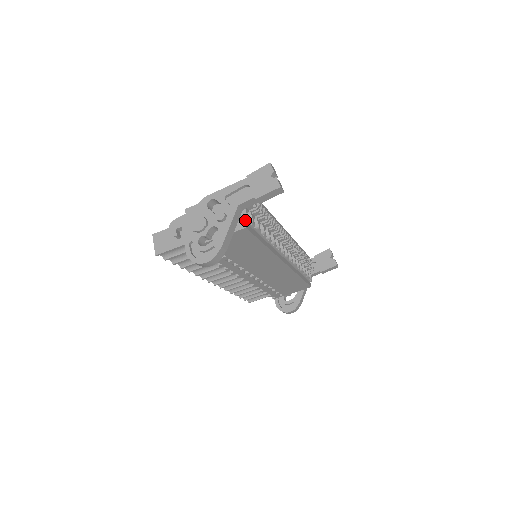
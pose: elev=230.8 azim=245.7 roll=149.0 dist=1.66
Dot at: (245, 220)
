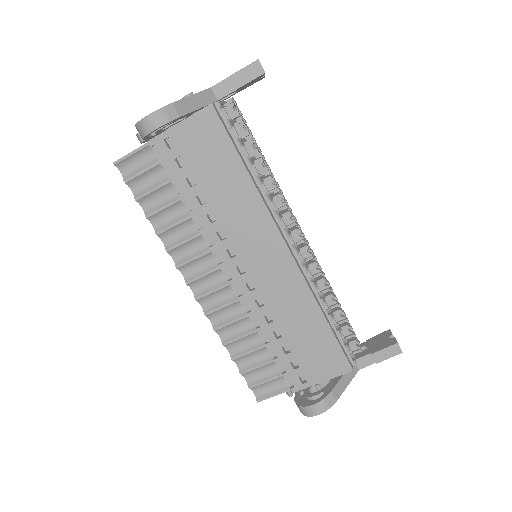
Dot at: (215, 103)
